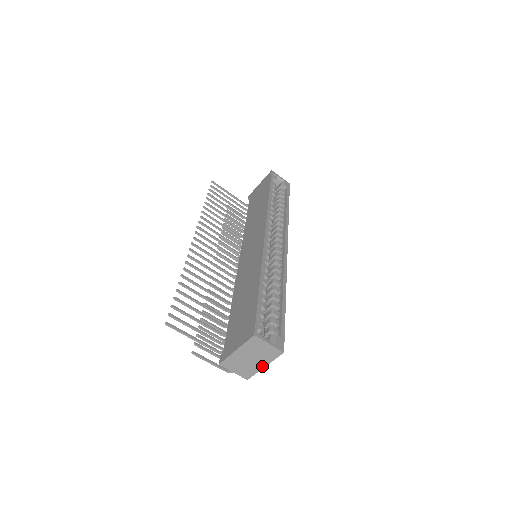
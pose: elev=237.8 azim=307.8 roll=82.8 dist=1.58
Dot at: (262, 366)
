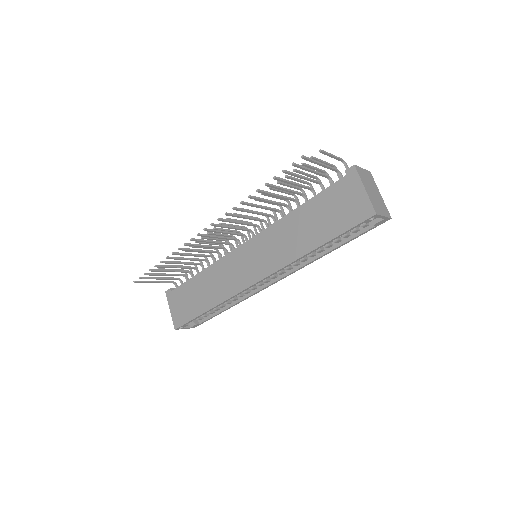
Dot at: occluded
